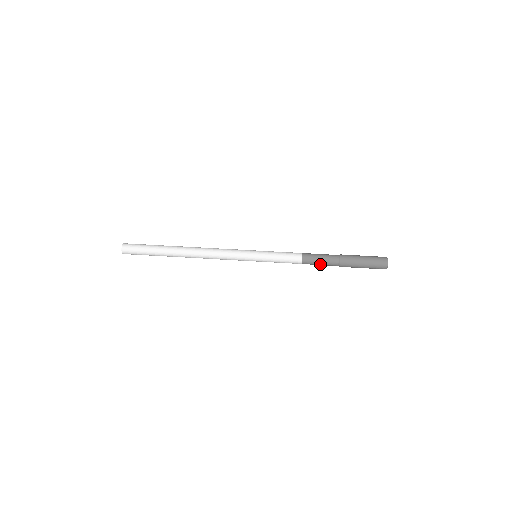
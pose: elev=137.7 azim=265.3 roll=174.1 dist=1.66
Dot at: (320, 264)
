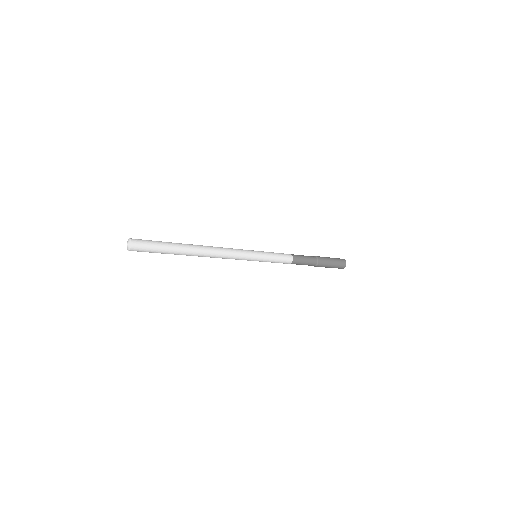
Dot at: (305, 260)
